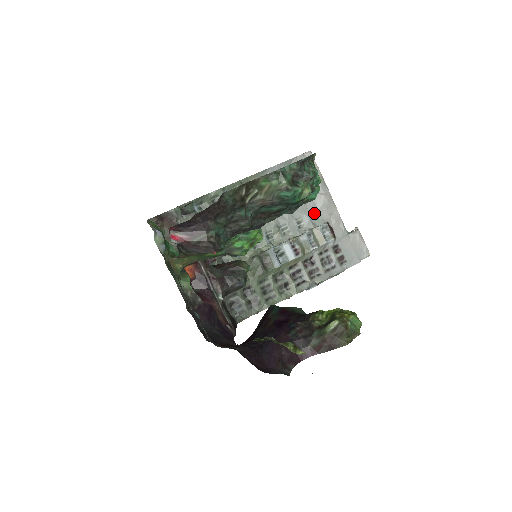
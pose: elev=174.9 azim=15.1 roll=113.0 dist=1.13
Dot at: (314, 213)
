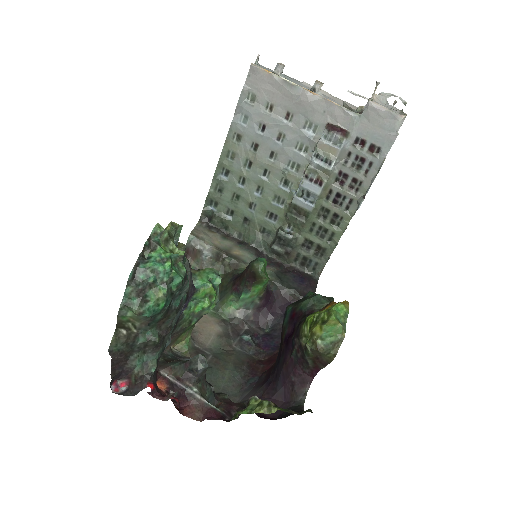
Dot at: (307, 125)
